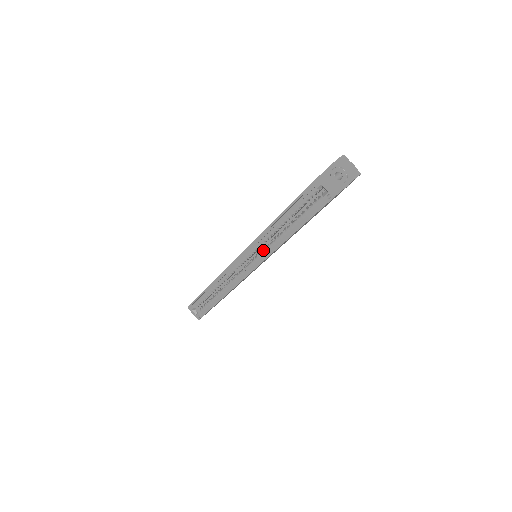
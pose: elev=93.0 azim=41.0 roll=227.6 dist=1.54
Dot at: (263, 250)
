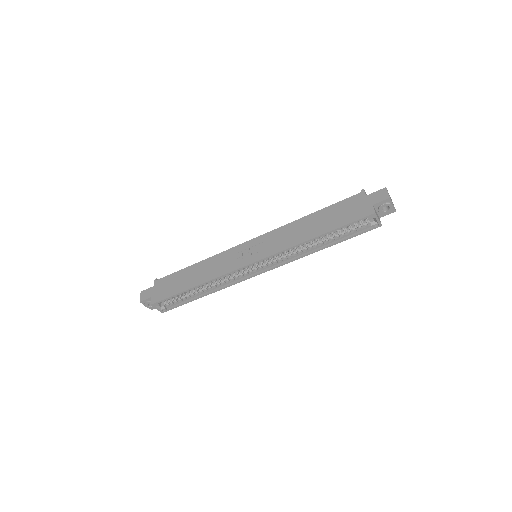
Dot at: (281, 258)
